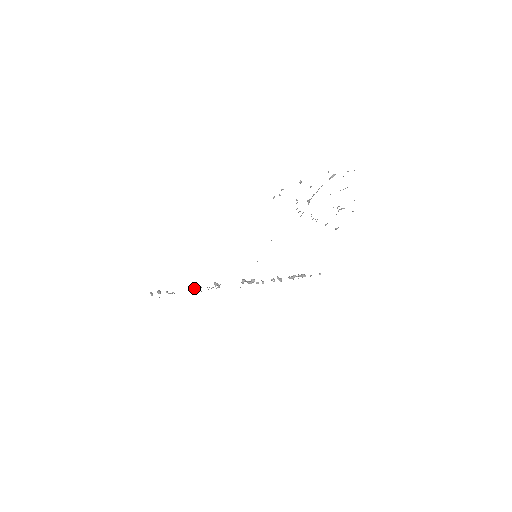
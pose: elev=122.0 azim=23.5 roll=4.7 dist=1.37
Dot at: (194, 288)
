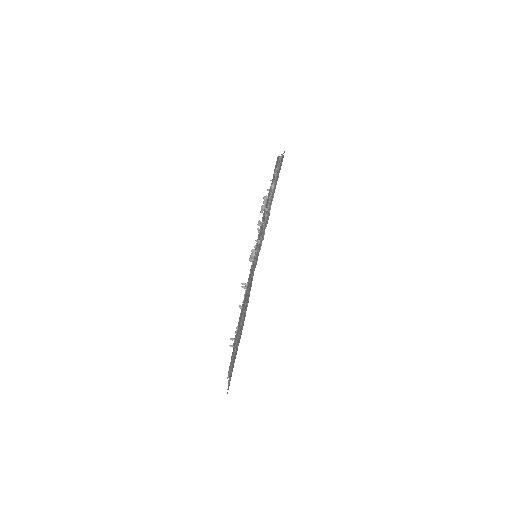
Dot at: (241, 308)
